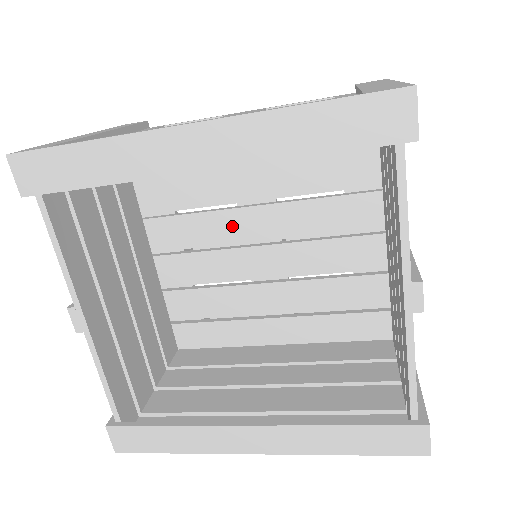
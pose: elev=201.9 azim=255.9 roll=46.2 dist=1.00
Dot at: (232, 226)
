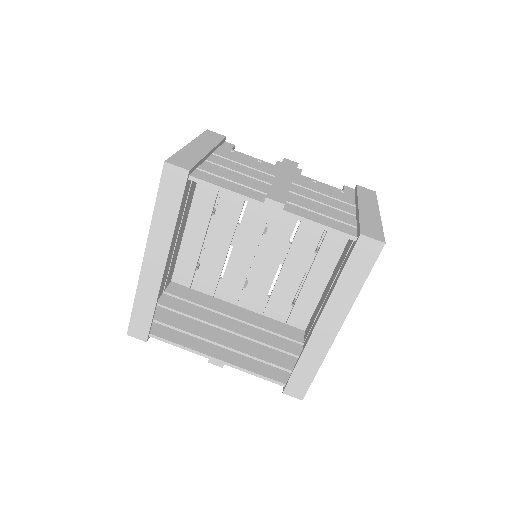
Dot at: (242, 256)
